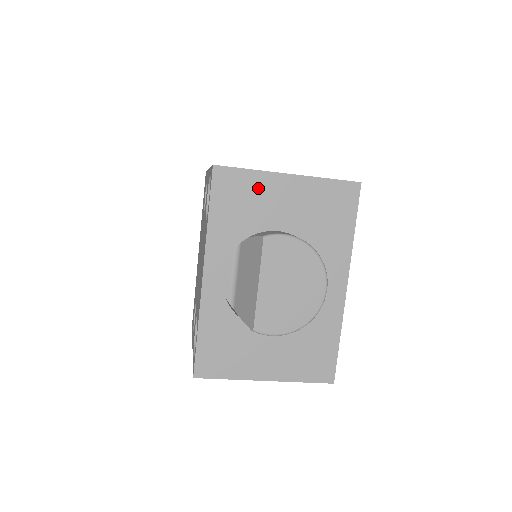
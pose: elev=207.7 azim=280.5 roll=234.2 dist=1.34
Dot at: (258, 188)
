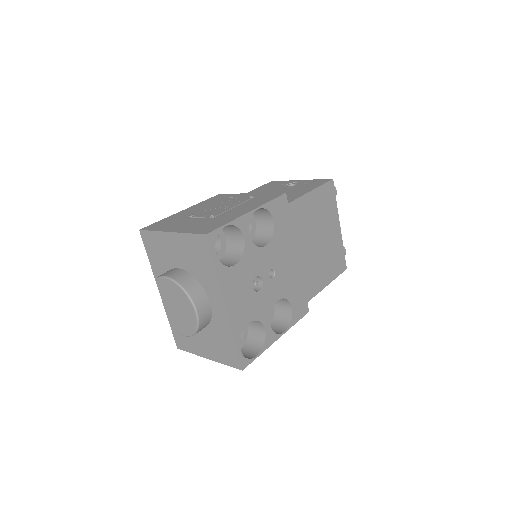
Dot at: (161, 242)
